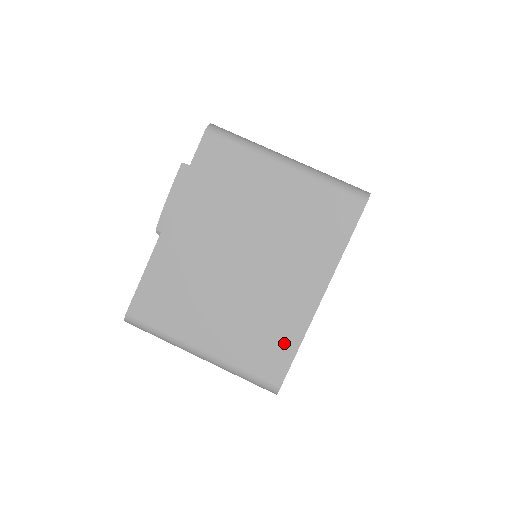
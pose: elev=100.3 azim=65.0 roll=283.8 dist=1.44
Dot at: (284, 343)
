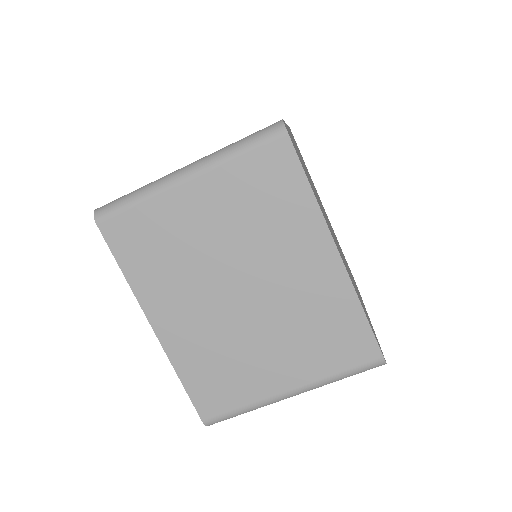
Dot at: (347, 320)
